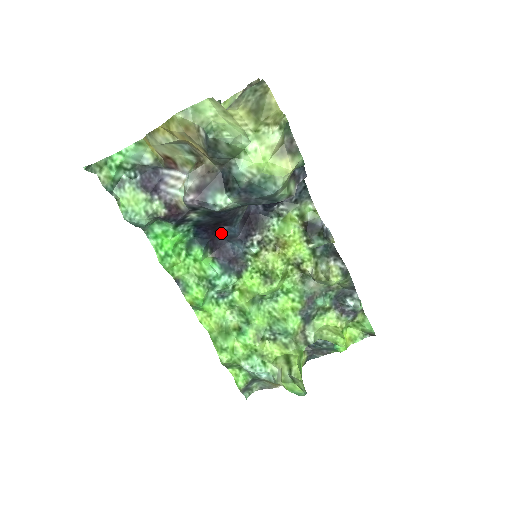
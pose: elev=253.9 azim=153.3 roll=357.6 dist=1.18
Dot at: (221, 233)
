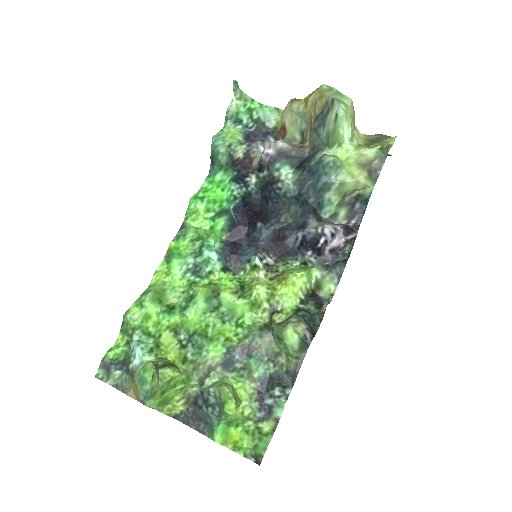
Dot at: (251, 231)
